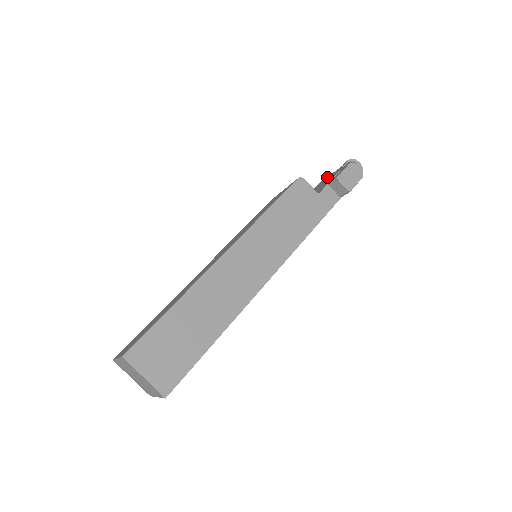
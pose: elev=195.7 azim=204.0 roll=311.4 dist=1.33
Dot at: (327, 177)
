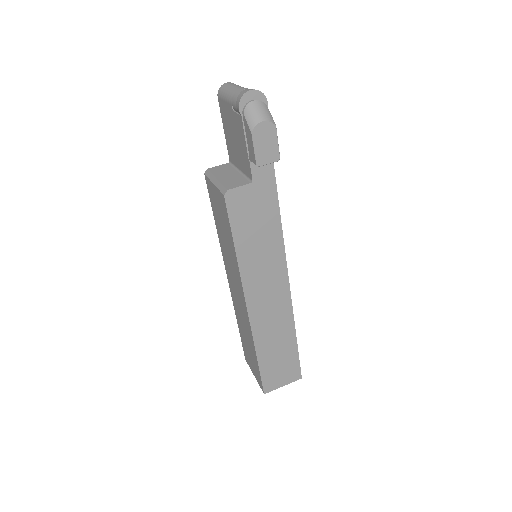
Dot at: (226, 106)
